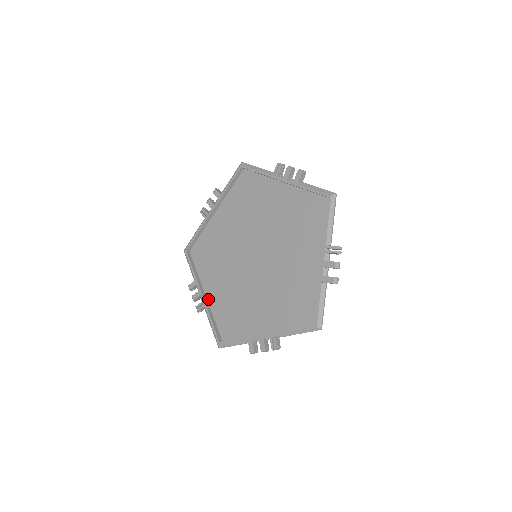
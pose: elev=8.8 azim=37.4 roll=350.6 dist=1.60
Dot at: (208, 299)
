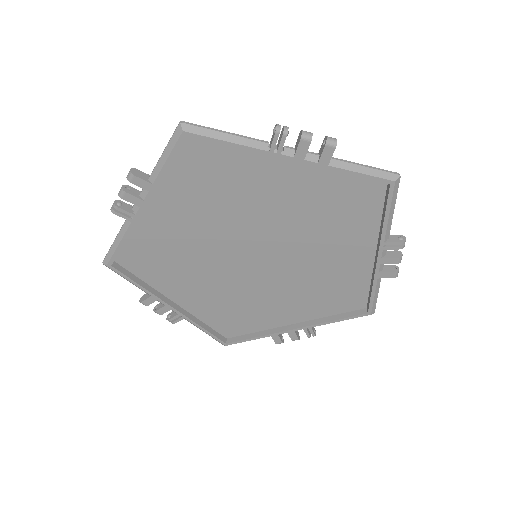
Dot at: (183, 307)
